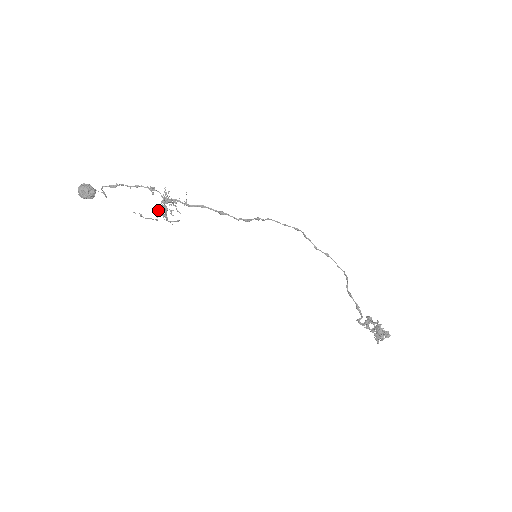
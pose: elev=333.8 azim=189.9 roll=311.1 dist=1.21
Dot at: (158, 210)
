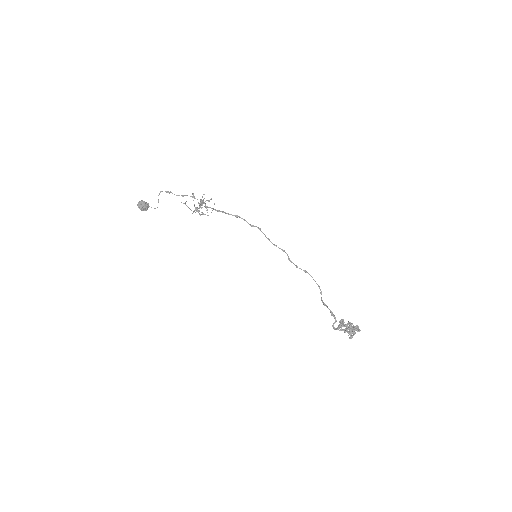
Dot at: (195, 207)
